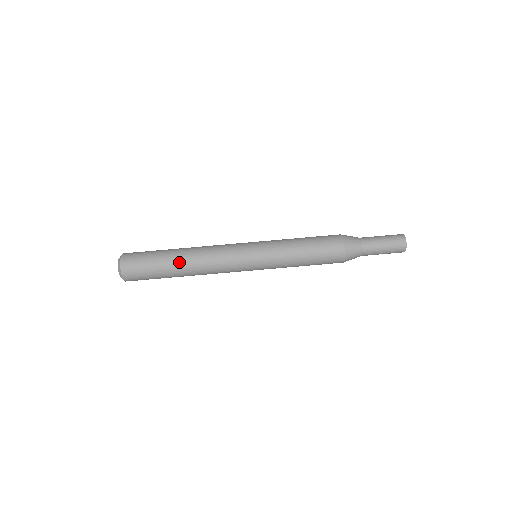
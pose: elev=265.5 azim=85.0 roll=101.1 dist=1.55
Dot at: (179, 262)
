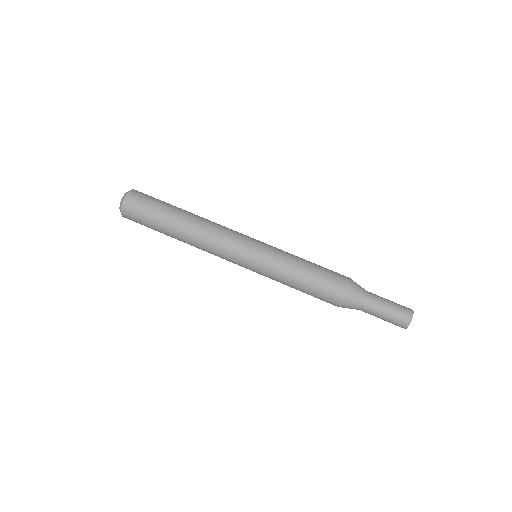
Dot at: (179, 224)
